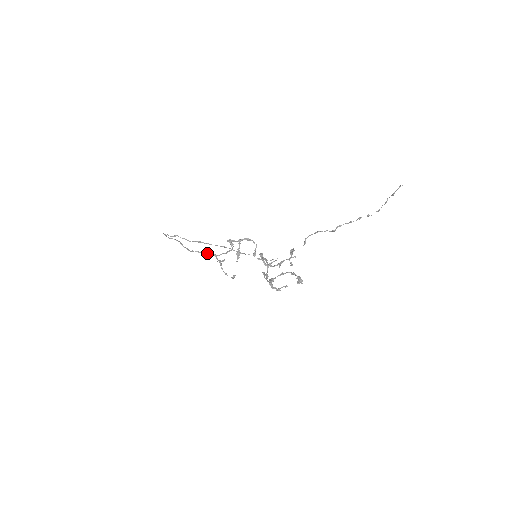
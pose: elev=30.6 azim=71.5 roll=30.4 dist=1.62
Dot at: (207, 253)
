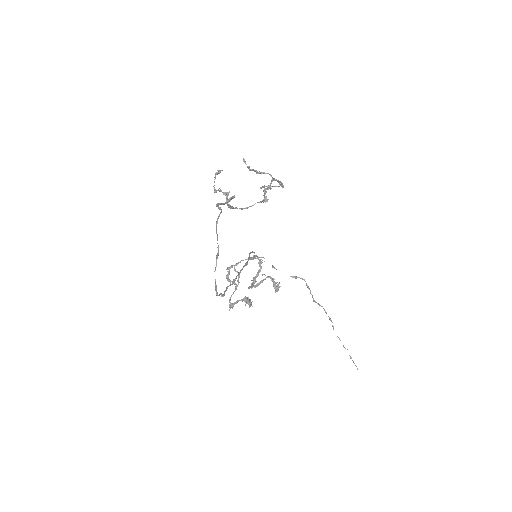
Dot at: (229, 205)
